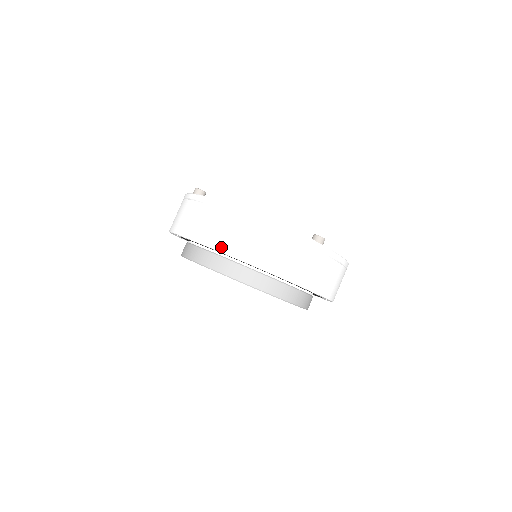
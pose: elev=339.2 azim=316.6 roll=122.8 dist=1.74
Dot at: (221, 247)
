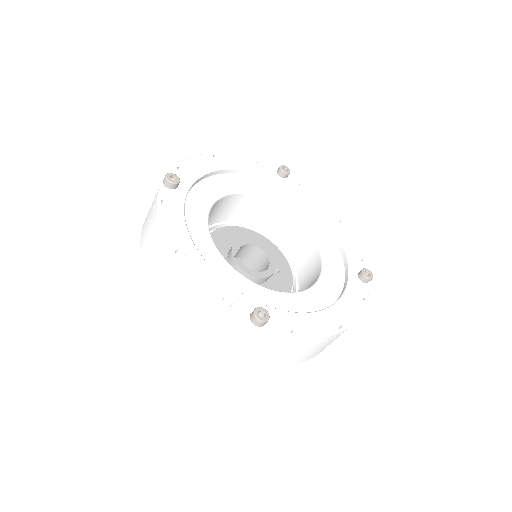
Dot at: (149, 277)
